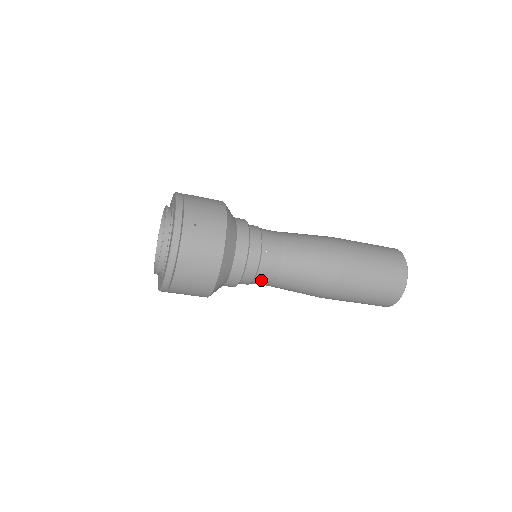
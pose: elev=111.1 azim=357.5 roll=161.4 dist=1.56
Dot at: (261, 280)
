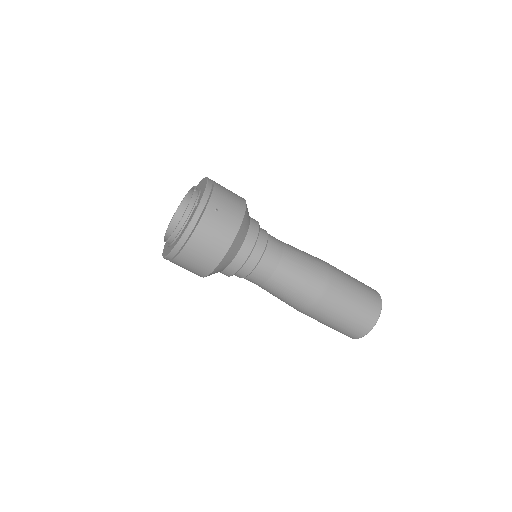
Dot at: (254, 278)
